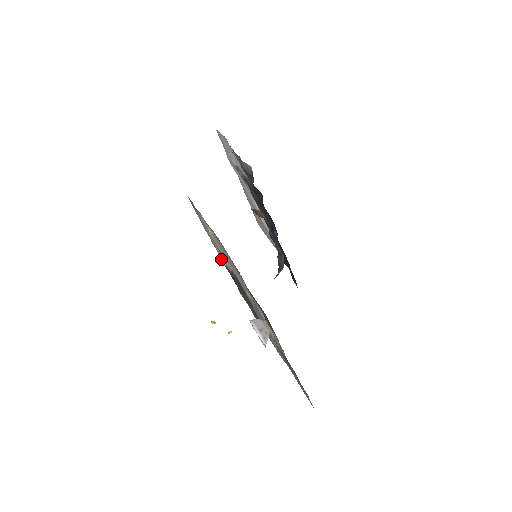
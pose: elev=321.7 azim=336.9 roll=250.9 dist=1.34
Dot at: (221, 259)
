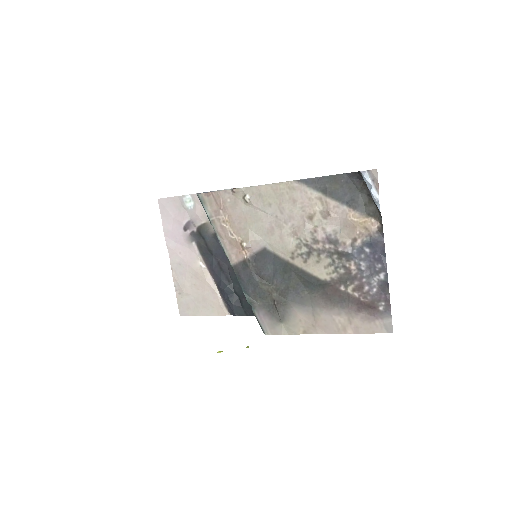
Dot at: (243, 242)
